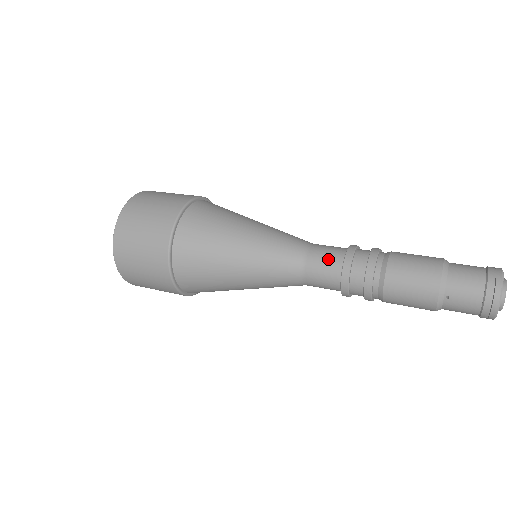
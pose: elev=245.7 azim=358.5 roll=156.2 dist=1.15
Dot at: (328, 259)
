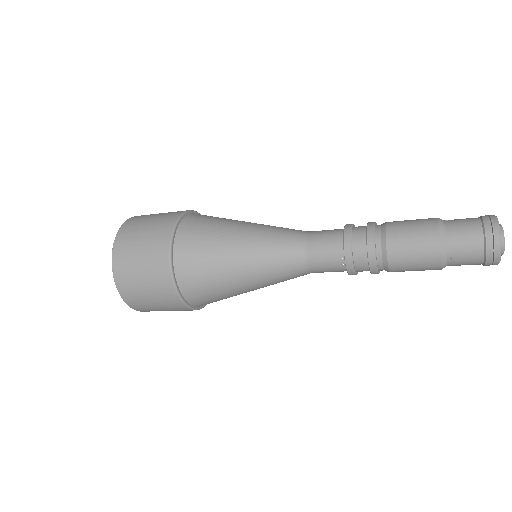
Dot at: (328, 249)
